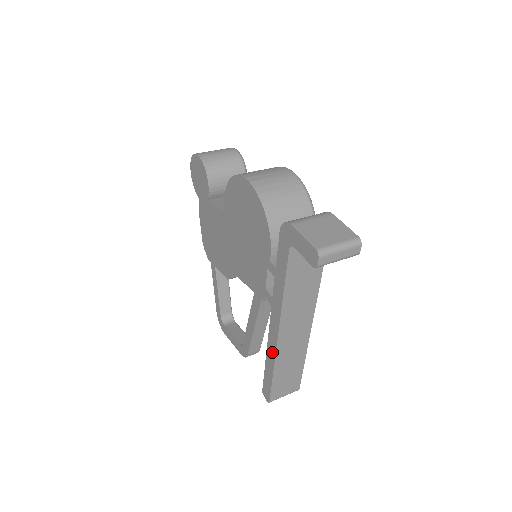
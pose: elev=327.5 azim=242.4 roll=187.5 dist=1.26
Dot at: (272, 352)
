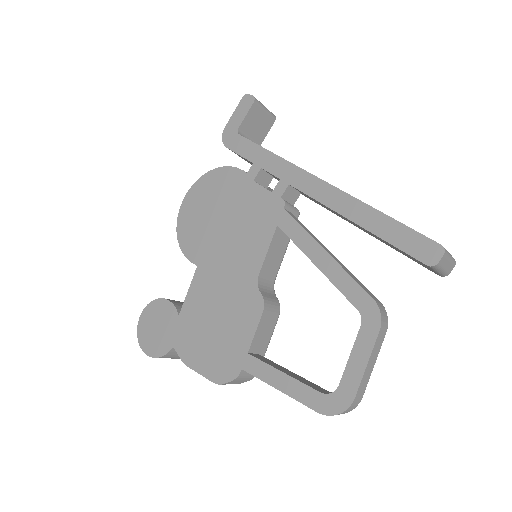
Dot at: (345, 202)
